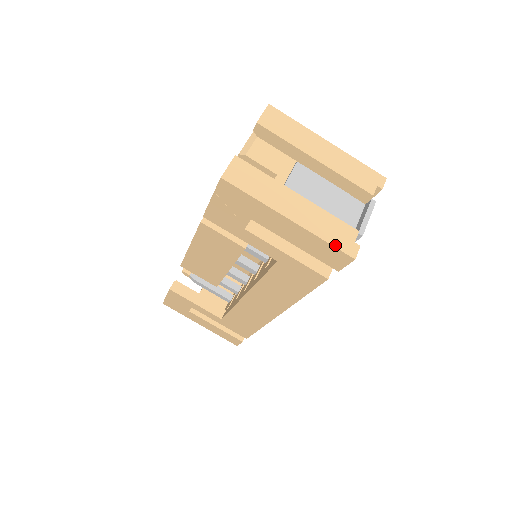
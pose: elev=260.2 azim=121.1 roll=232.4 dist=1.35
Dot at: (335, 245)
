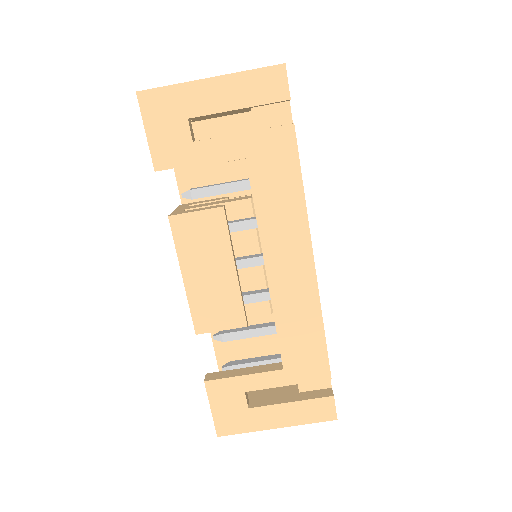
Dot at: (261, 68)
